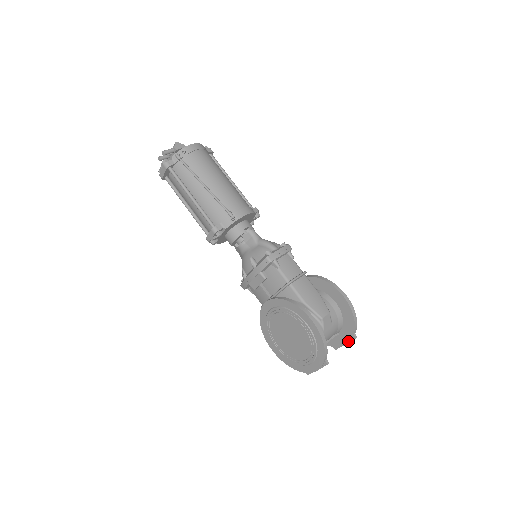
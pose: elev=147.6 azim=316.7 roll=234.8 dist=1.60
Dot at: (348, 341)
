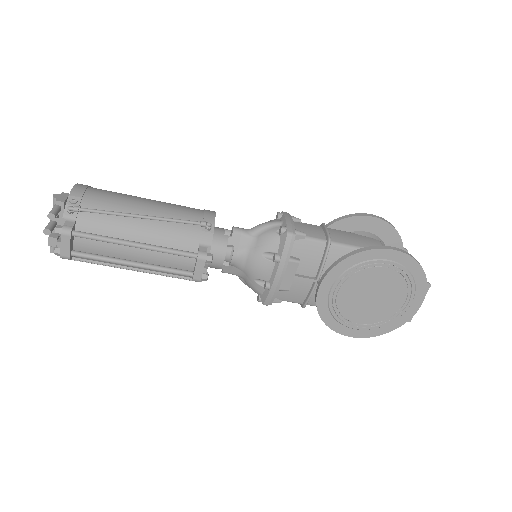
Dot at: occluded
